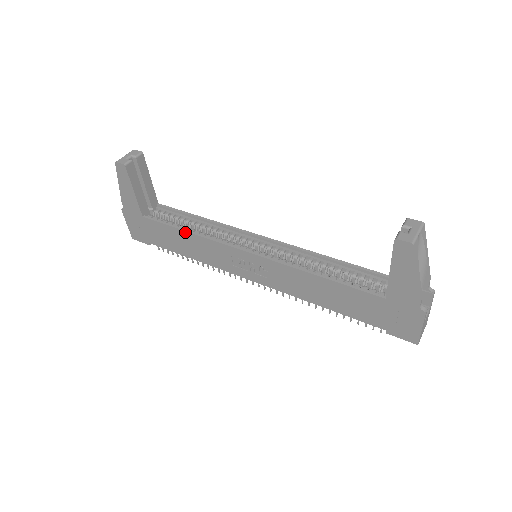
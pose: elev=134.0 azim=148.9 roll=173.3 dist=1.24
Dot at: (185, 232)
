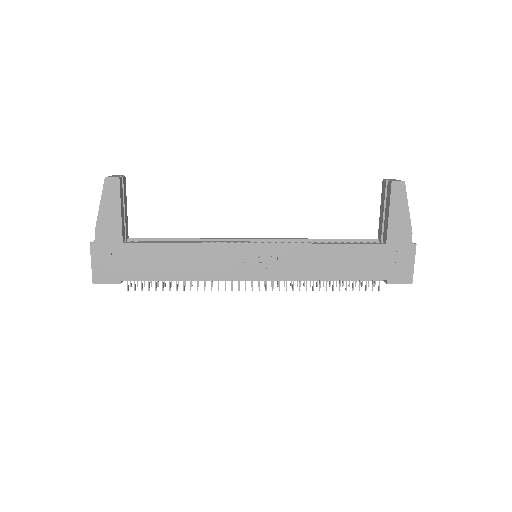
Dot at: (182, 244)
